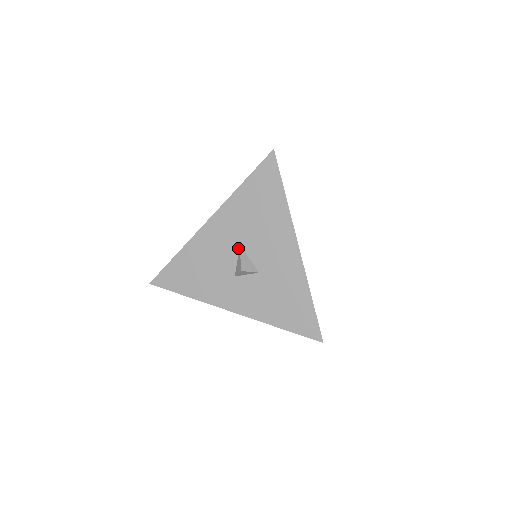
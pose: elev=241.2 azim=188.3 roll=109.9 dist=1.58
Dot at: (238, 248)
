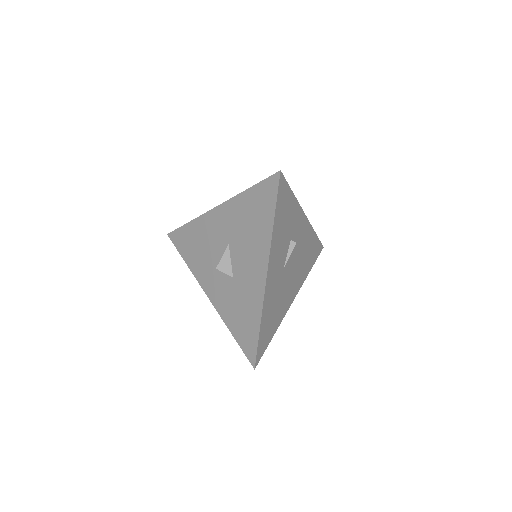
Dot at: (226, 246)
